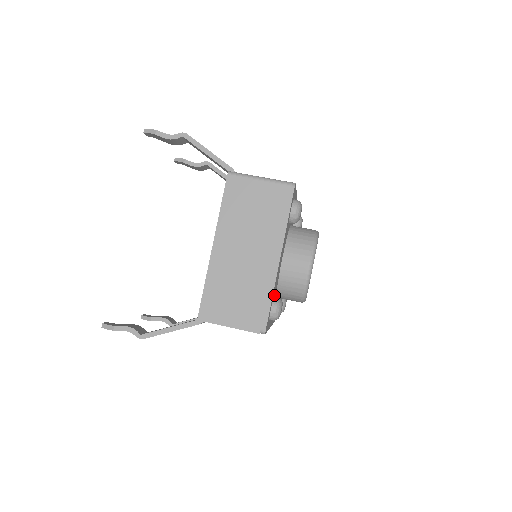
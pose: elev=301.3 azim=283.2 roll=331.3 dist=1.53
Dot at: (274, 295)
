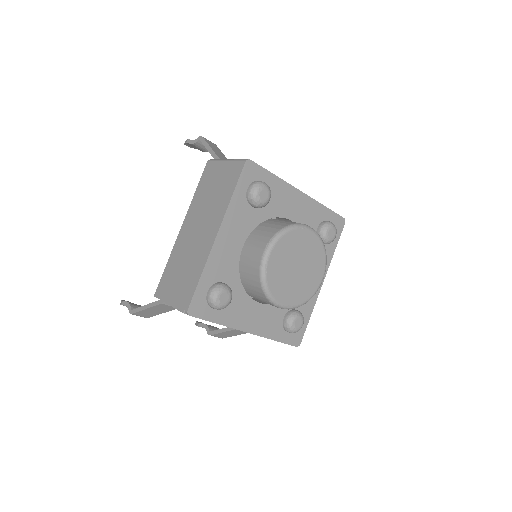
Dot at: (224, 282)
